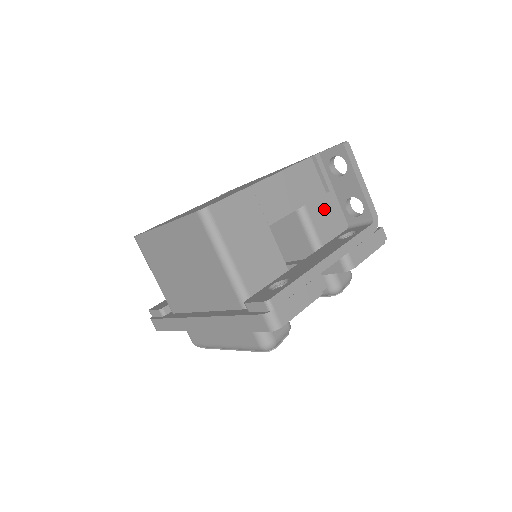
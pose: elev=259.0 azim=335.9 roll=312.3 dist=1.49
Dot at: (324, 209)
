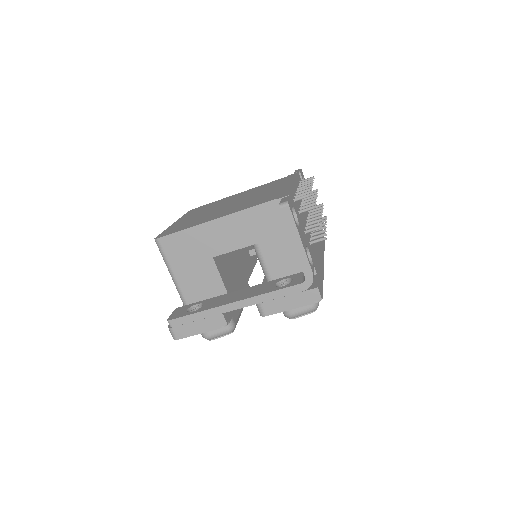
Dot at: (282, 248)
